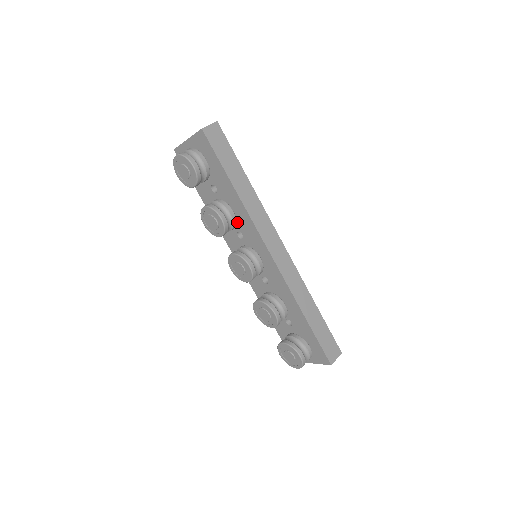
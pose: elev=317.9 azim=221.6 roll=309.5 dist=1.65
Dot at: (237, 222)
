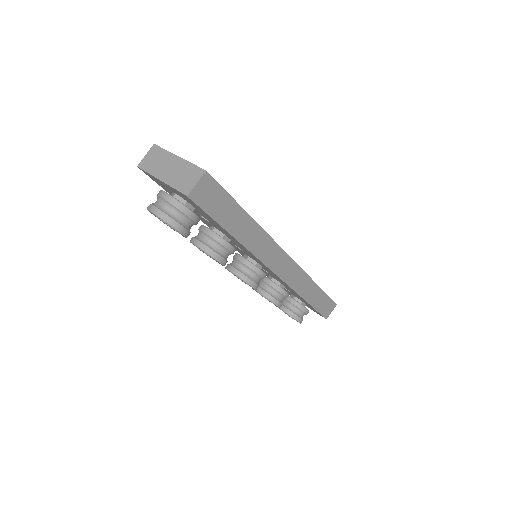
Dot at: (235, 244)
